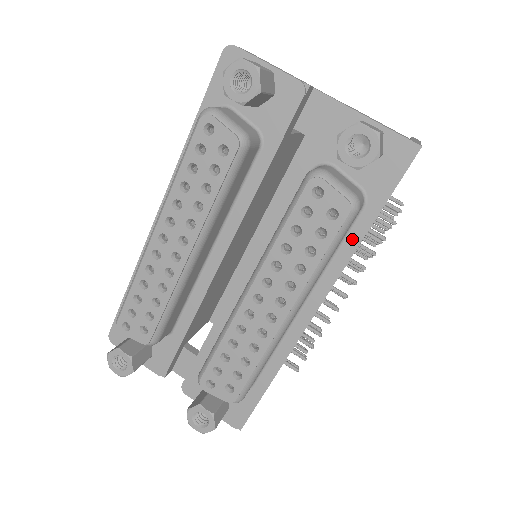
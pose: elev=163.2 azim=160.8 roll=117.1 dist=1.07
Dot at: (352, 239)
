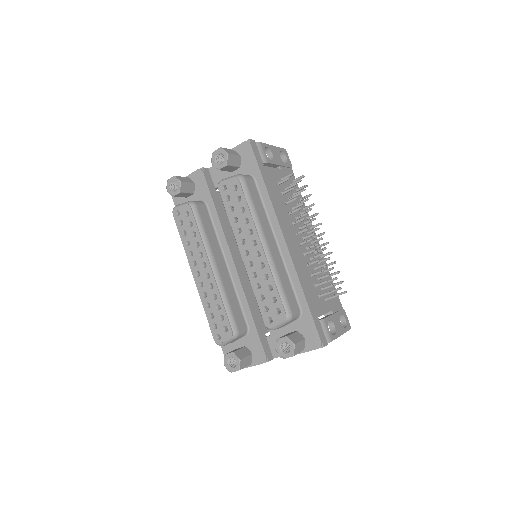
Dot at: (264, 195)
